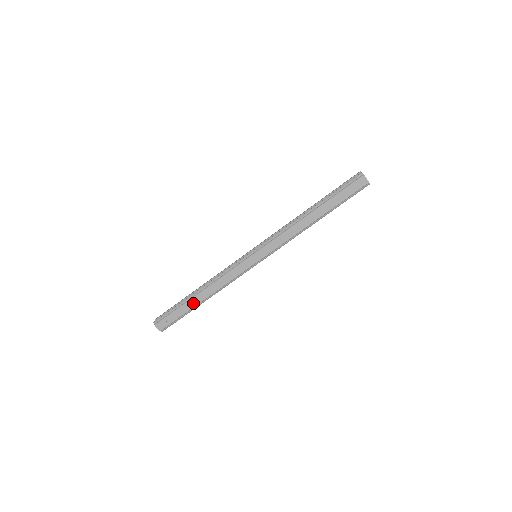
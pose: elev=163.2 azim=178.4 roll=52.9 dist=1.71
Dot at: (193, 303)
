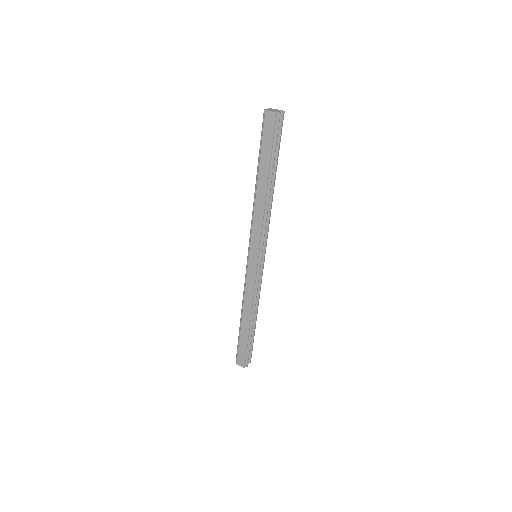
Dot at: (245, 329)
